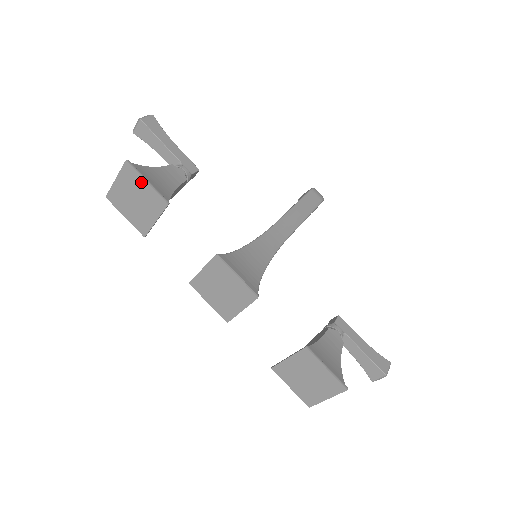
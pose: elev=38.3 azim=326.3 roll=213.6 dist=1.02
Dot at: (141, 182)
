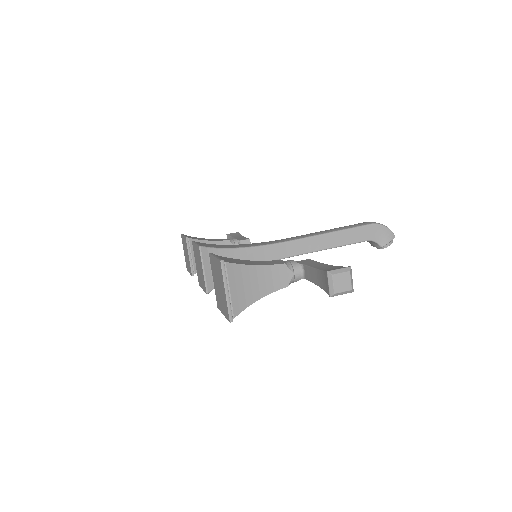
Dot at: (183, 239)
